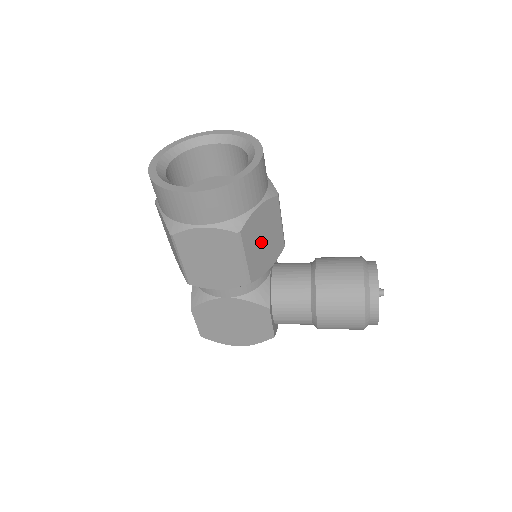
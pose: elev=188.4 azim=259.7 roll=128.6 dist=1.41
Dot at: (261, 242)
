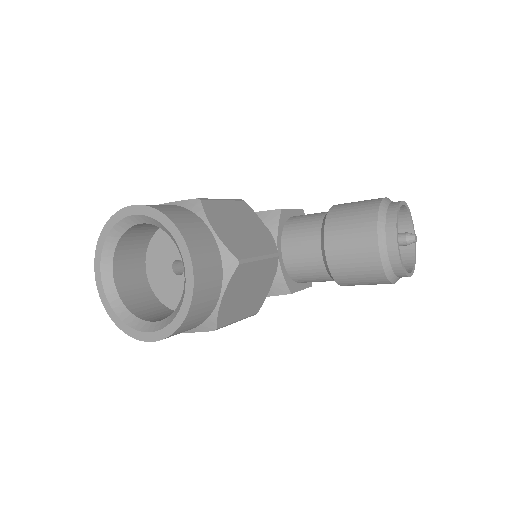
Dot at: (246, 296)
